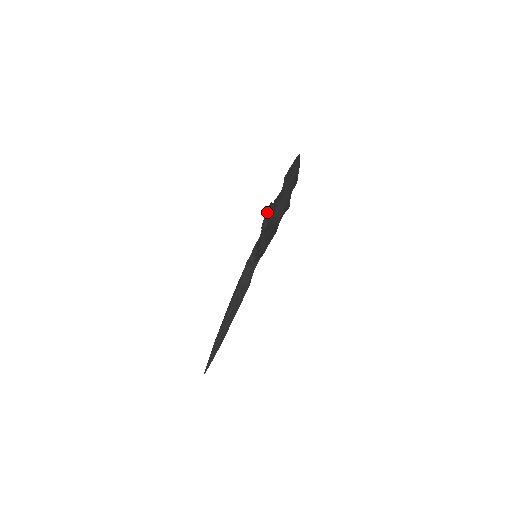
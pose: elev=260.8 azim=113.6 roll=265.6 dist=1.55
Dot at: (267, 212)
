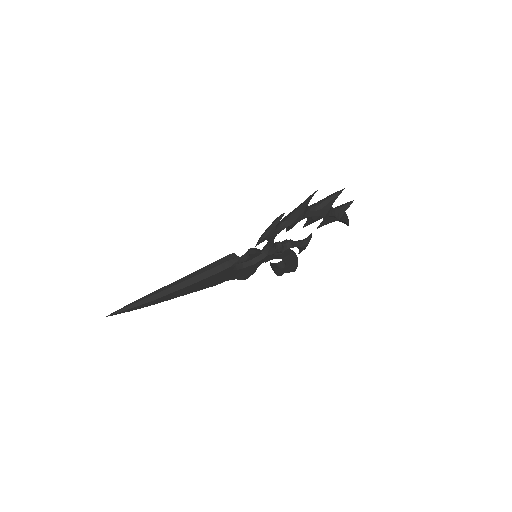
Dot at: occluded
